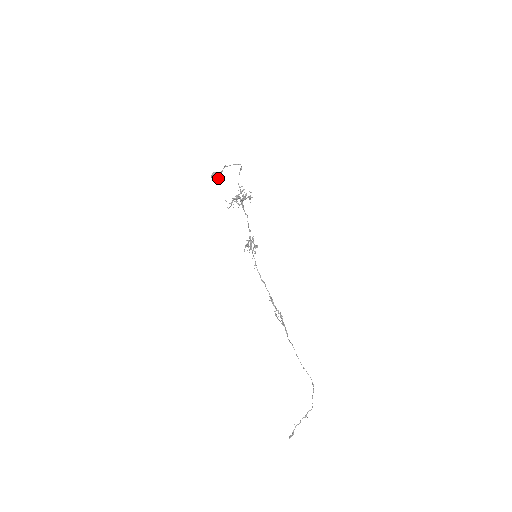
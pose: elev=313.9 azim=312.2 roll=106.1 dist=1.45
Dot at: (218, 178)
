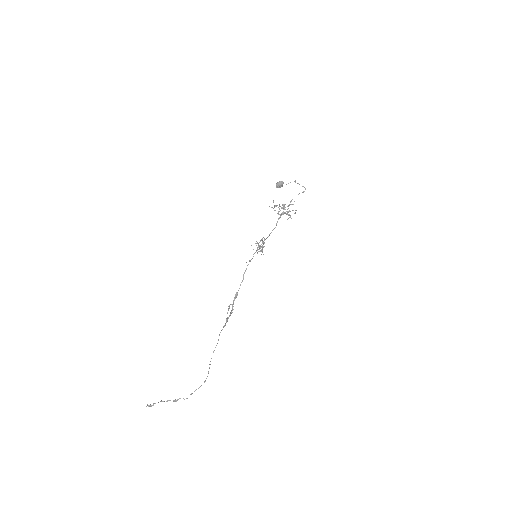
Dot at: (281, 186)
